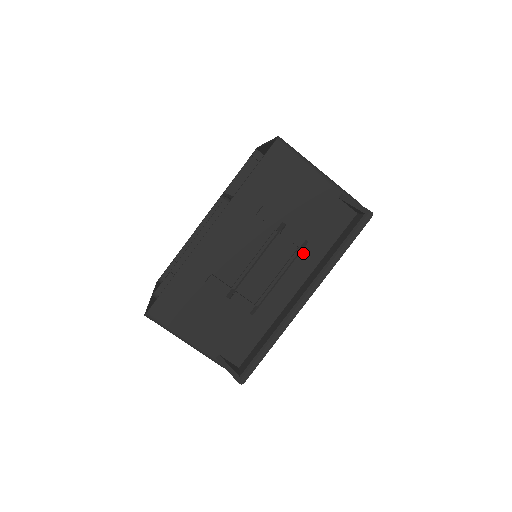
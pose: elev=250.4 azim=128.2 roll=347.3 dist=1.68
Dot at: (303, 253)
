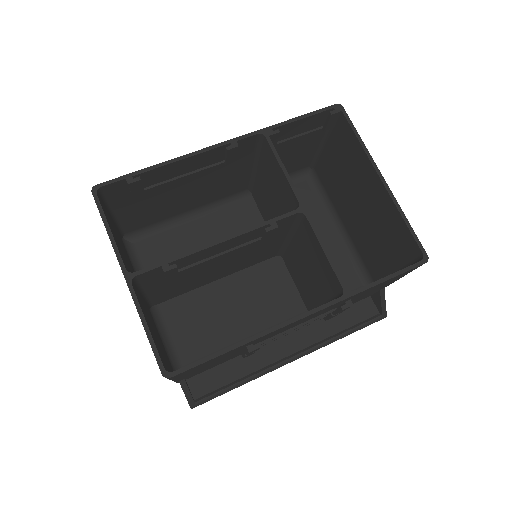
Dot at: occluded
